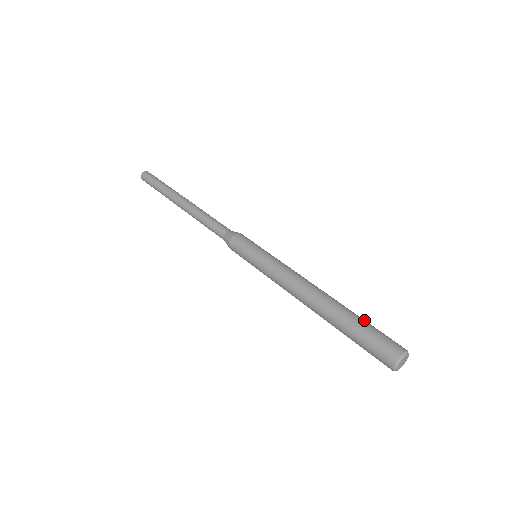
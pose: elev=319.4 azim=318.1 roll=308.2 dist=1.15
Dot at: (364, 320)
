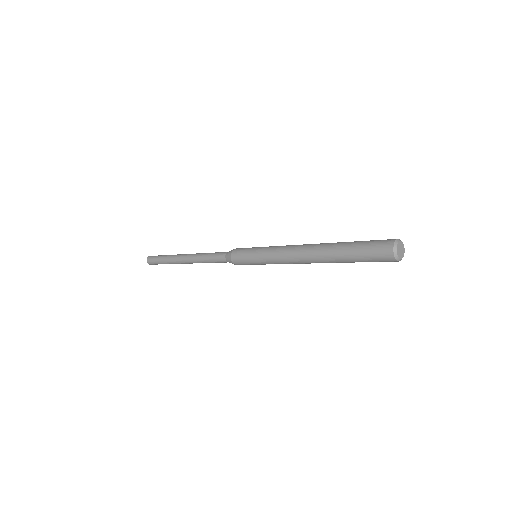
Dot at: occluded
